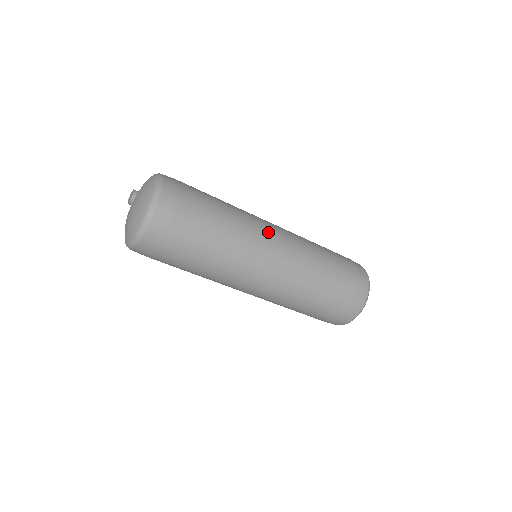
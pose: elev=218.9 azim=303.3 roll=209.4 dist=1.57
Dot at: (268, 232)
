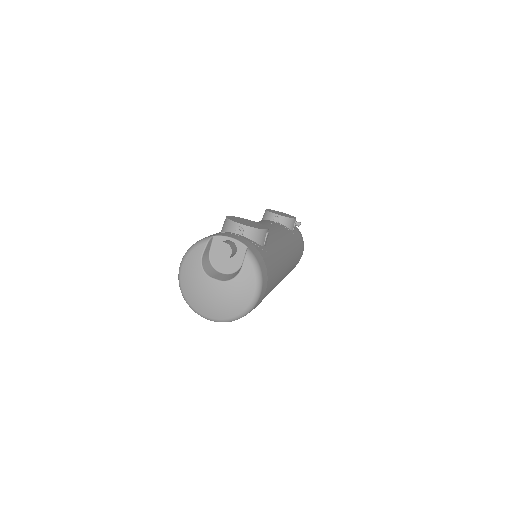
Dot at: occluded
